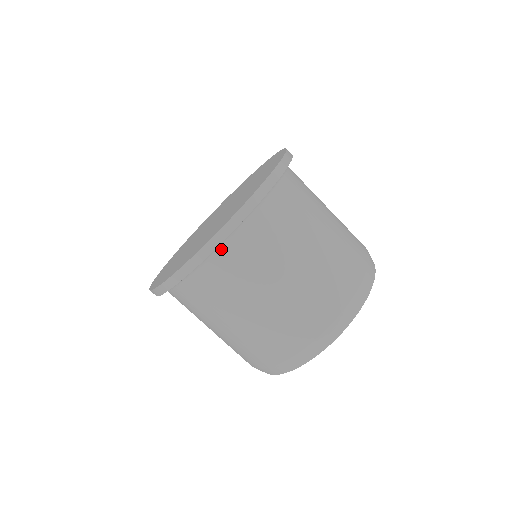
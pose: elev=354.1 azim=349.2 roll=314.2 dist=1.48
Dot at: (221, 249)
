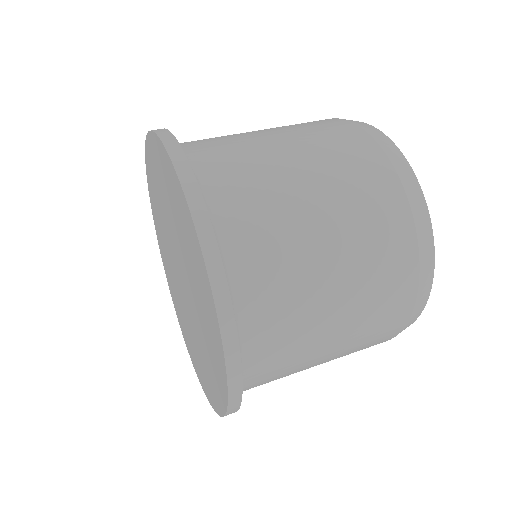
Dot at: occluded
